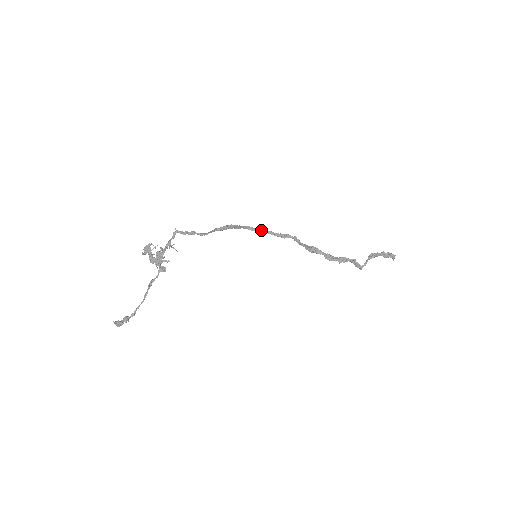
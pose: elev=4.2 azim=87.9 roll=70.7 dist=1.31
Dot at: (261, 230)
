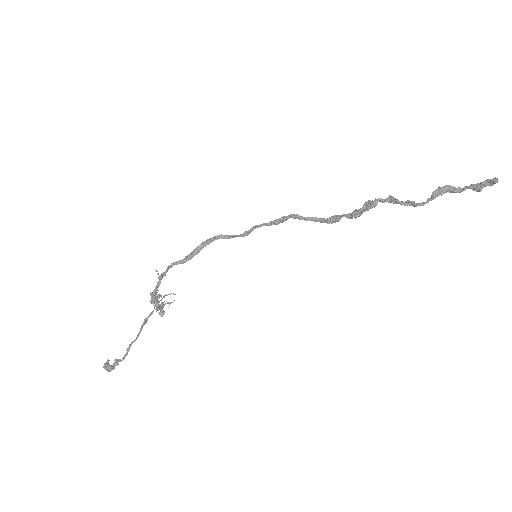
Dot at: (252, 229)
